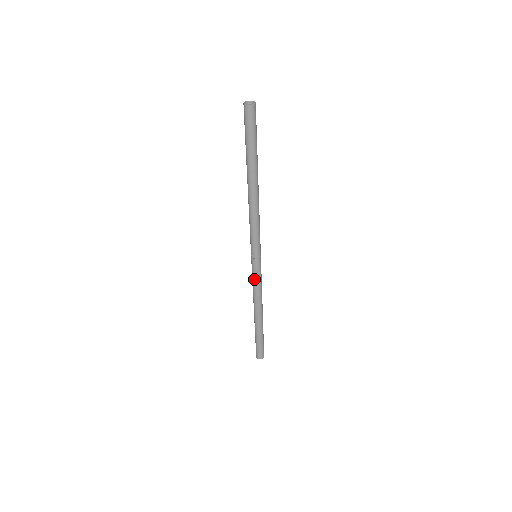
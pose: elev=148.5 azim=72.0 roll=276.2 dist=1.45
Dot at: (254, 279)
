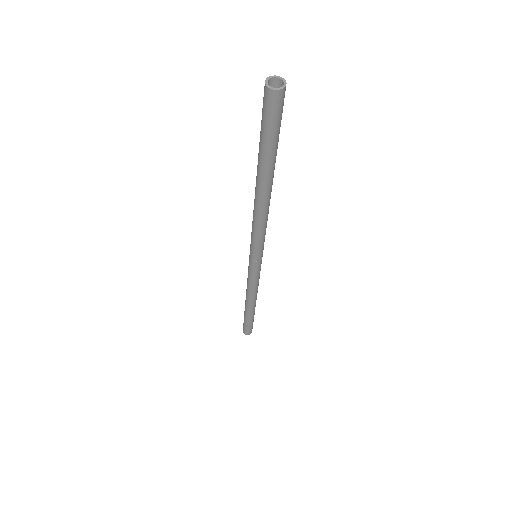
Dot at: (252, 278)
